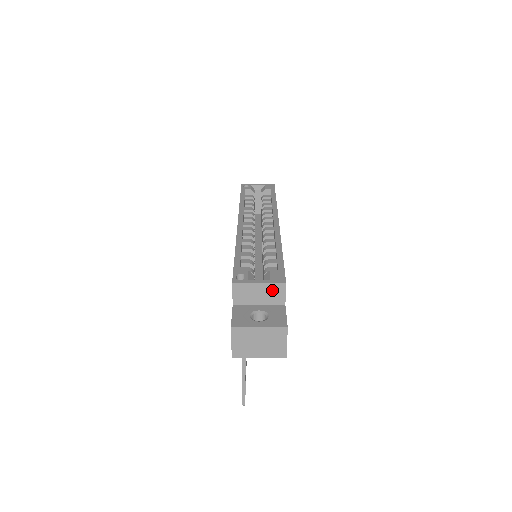
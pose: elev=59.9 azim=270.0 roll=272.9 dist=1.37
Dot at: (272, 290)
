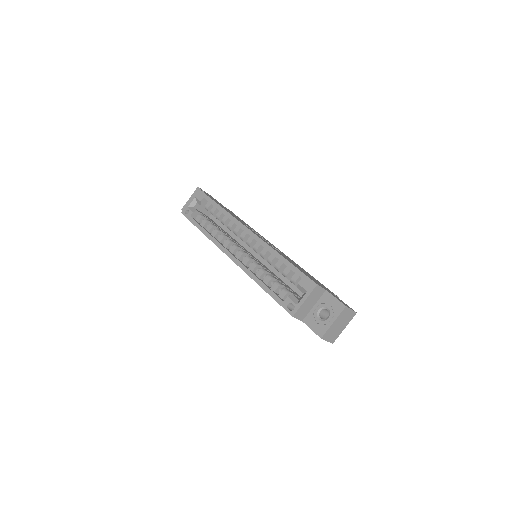
Dot at: (314, 294)
